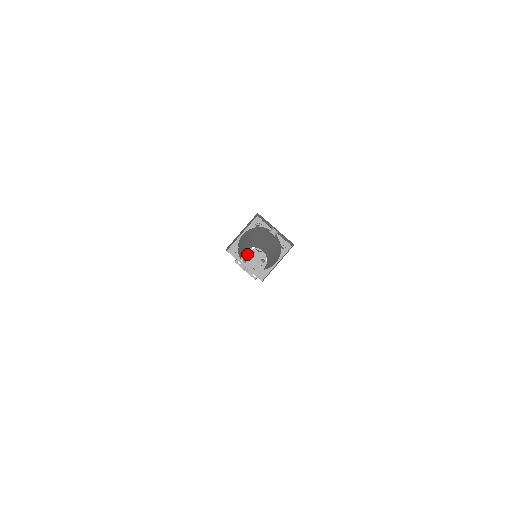
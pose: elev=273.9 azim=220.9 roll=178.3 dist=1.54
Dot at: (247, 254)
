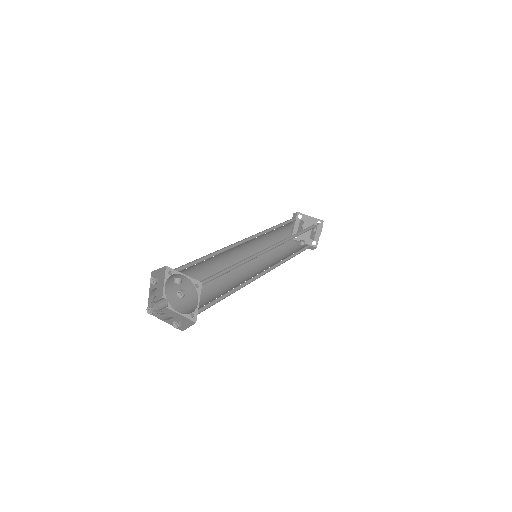
Dot at: (303, 223)
